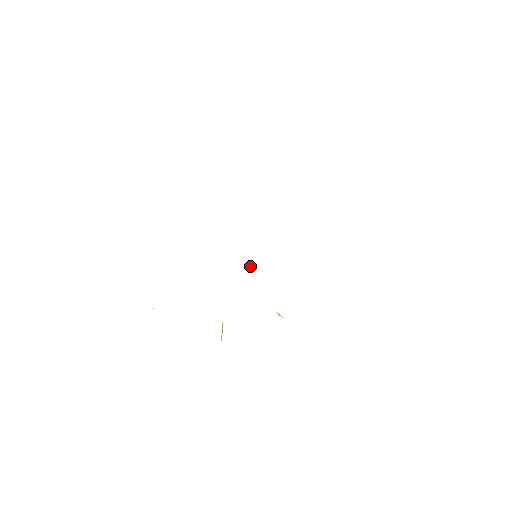
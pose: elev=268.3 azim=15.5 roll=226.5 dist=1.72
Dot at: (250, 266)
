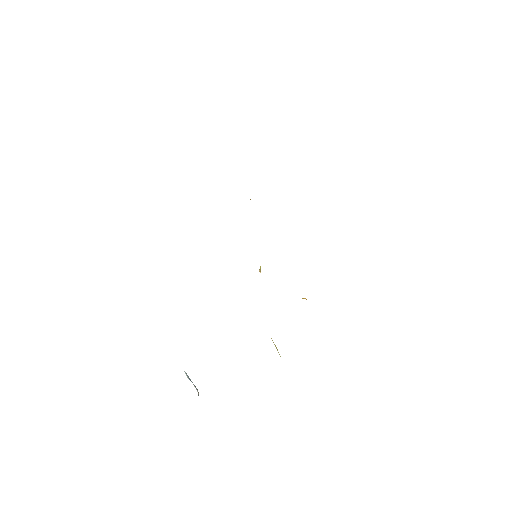
Dot at: (259, 269)
